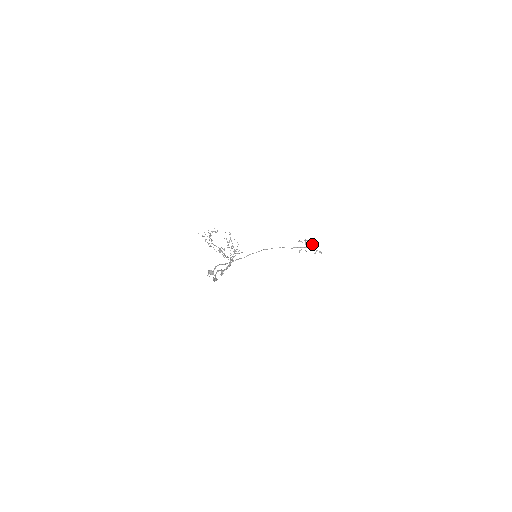
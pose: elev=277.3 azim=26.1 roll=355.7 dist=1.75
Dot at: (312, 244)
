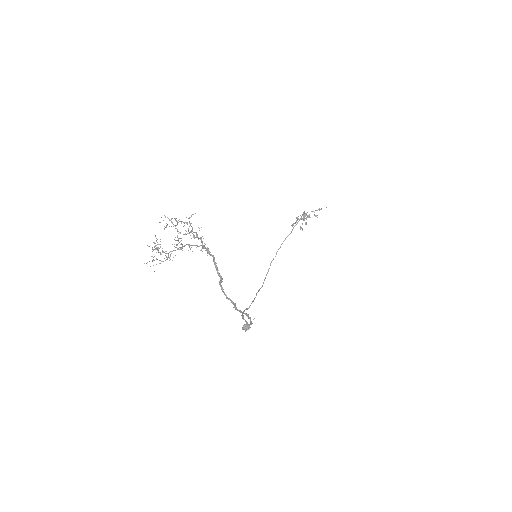
Dot at: (305, 216)
